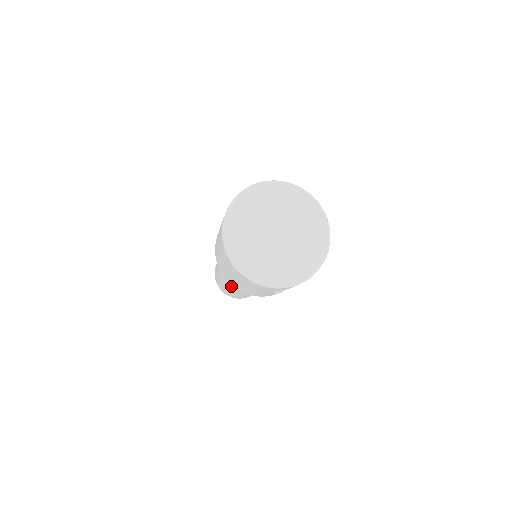
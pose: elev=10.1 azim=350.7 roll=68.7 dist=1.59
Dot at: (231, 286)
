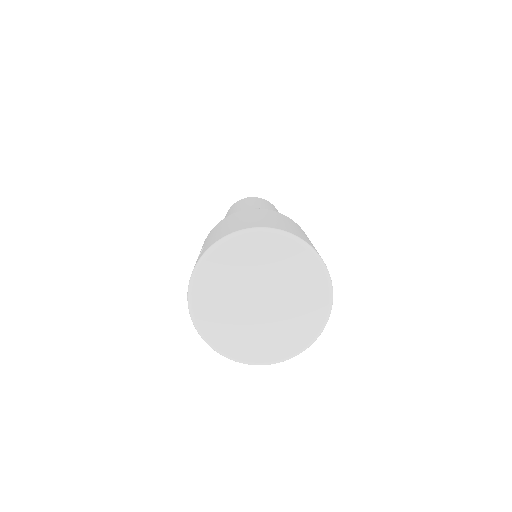
Dot at: occluded
